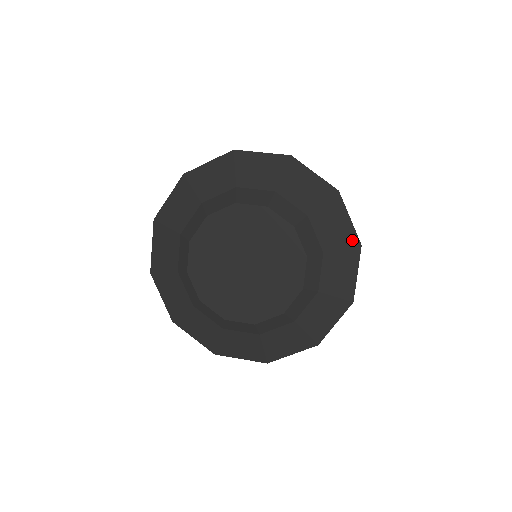
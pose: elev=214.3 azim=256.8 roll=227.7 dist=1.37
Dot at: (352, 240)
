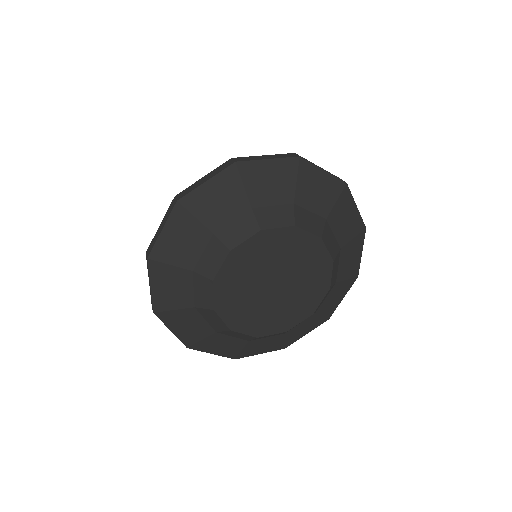
Dot at: (355, 272)
